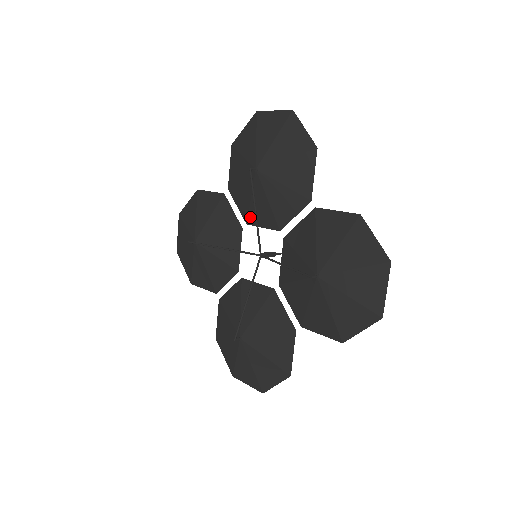
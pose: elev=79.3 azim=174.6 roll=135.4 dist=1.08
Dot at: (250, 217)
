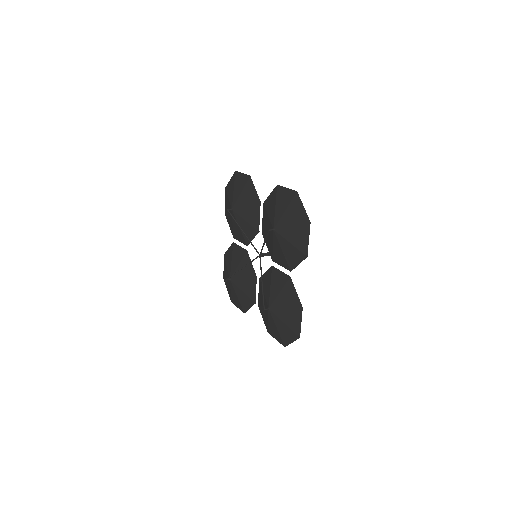
Dot at: (264, 235)
